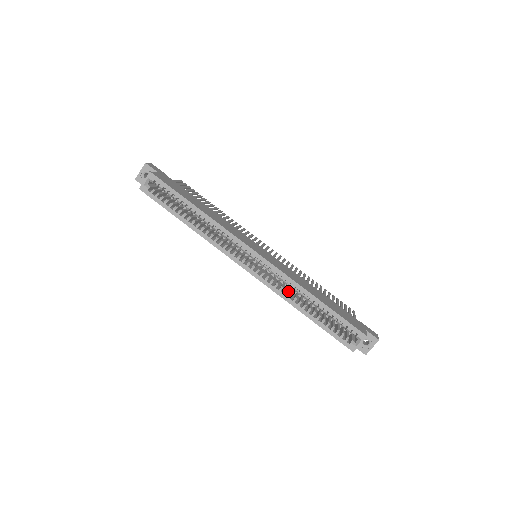
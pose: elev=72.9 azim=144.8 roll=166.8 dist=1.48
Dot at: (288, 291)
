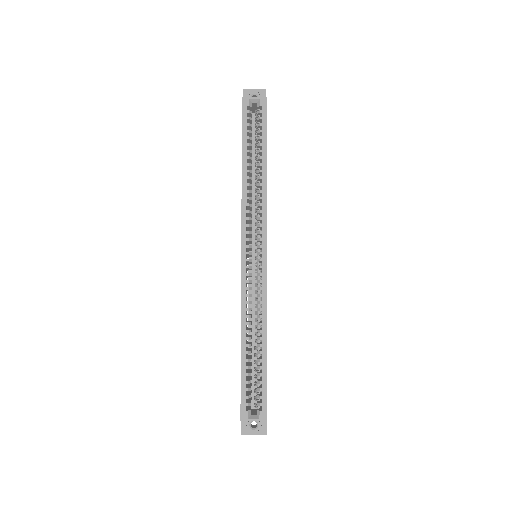
Dot at: occluded
